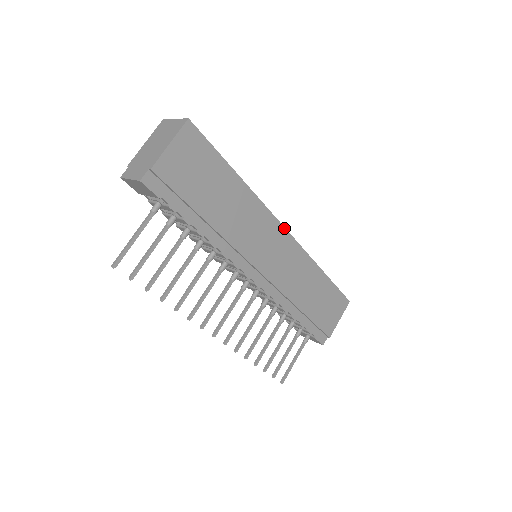
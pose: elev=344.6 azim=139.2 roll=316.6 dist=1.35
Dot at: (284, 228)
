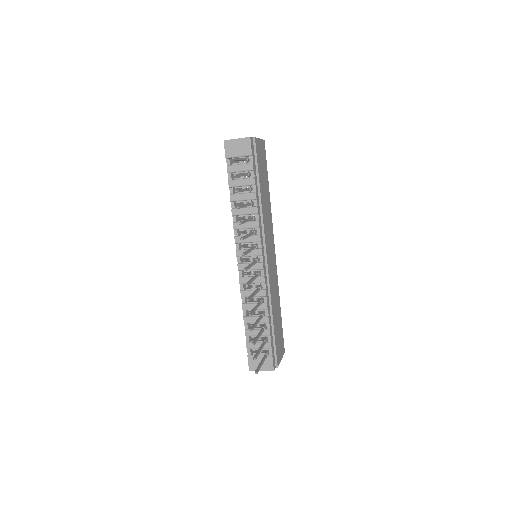
Dot at: (274, 247)
